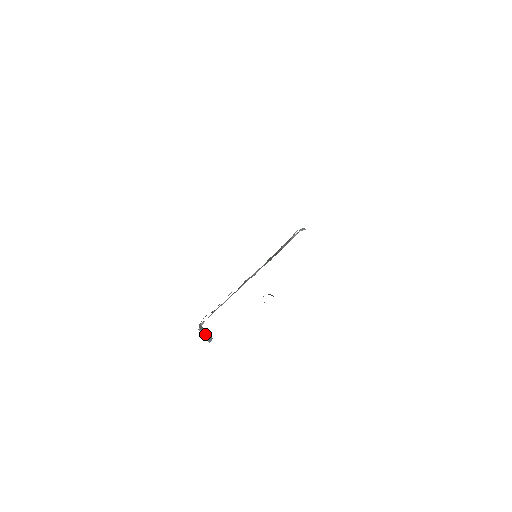
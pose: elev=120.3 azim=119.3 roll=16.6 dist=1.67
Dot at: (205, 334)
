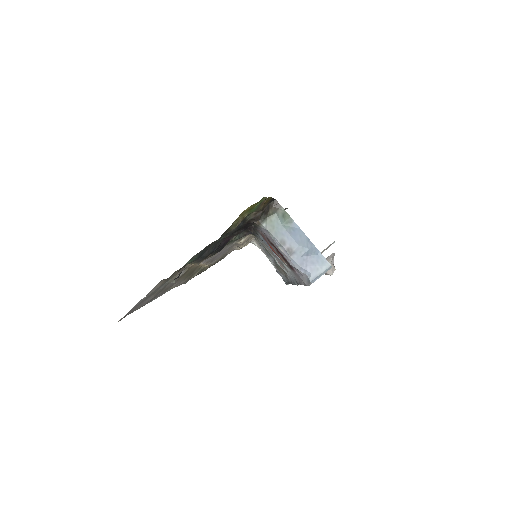
Dot at: (293, 240)
